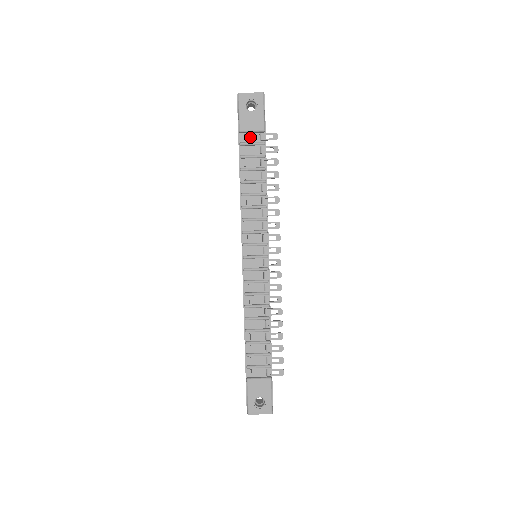
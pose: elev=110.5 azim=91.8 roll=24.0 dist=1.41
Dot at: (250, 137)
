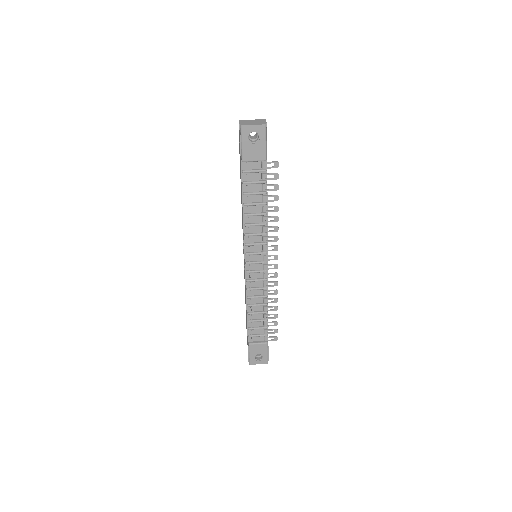
Dot at: (252, 165)
